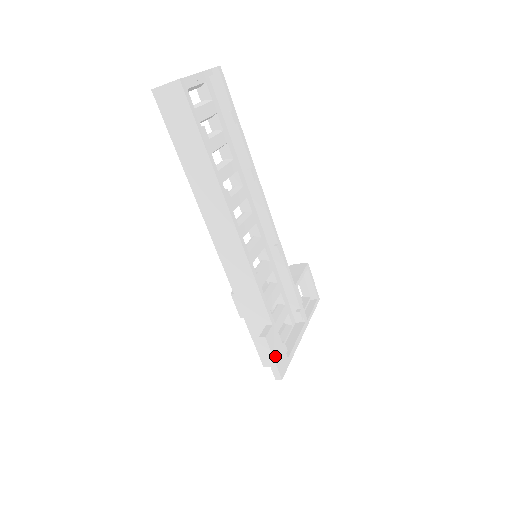
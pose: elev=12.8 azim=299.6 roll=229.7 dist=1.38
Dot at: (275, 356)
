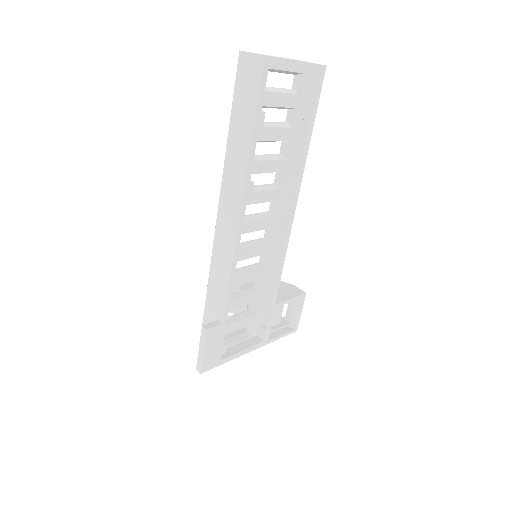
Dot at: (207, 351)
